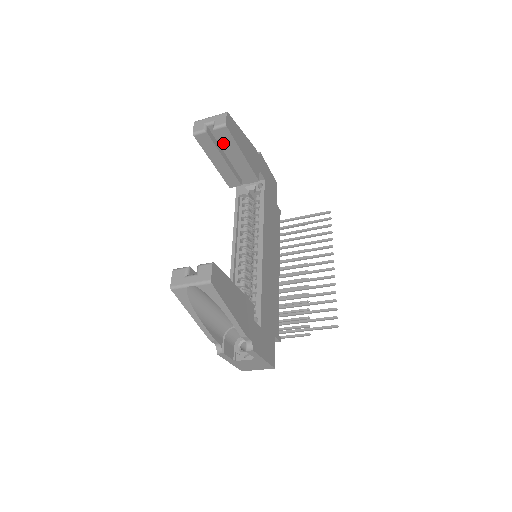
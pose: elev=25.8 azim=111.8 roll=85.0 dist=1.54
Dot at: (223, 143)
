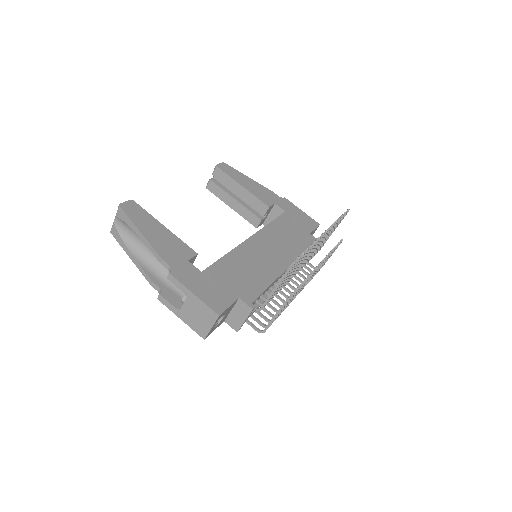
Dot at: (224, 183)
